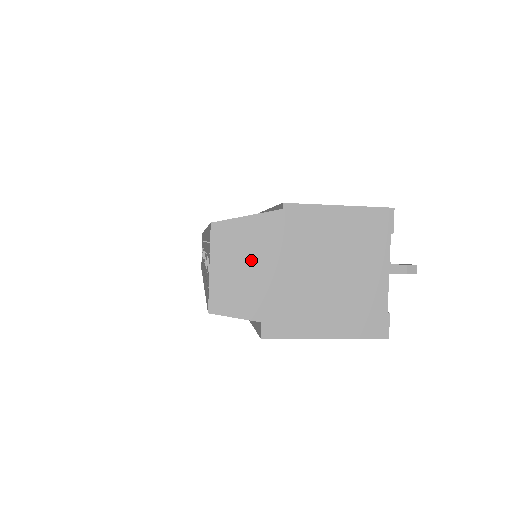
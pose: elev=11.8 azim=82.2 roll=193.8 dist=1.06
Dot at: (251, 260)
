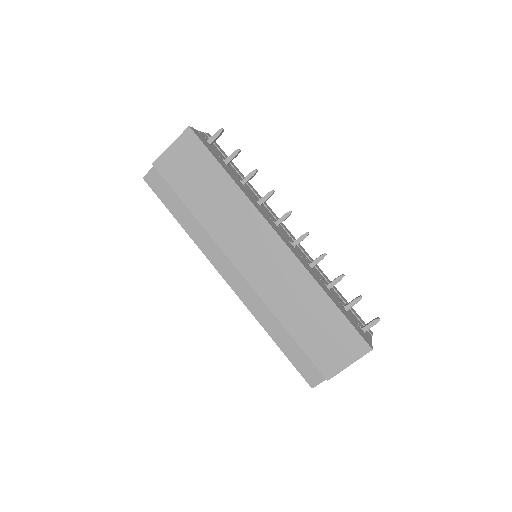
Dot at: occluded
